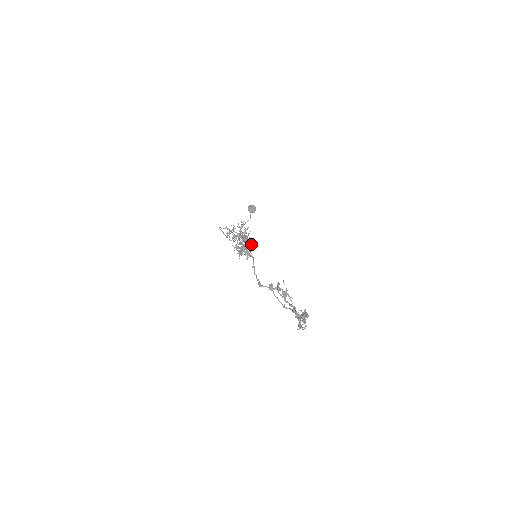
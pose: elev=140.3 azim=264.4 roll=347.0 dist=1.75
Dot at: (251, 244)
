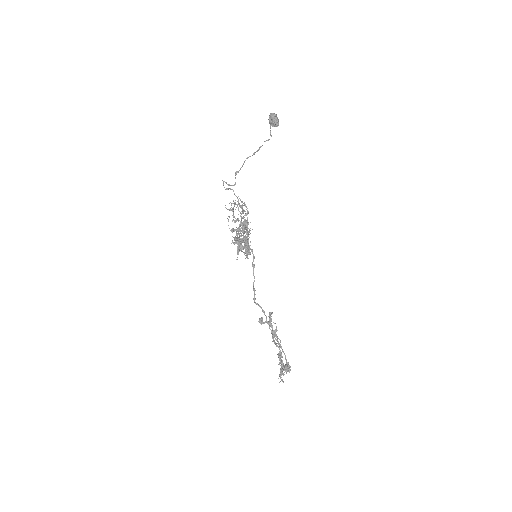
Dot at: (248, 251)
